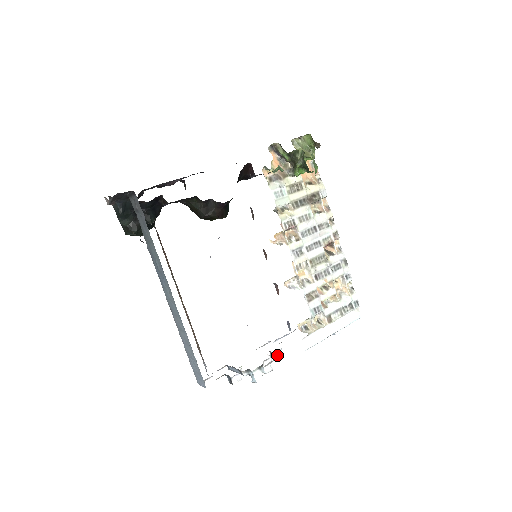
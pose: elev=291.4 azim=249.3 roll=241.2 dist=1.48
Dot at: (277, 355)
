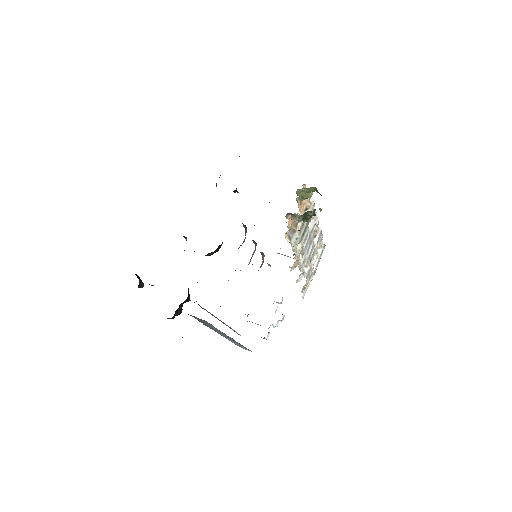
Dot at: (281, 302)
